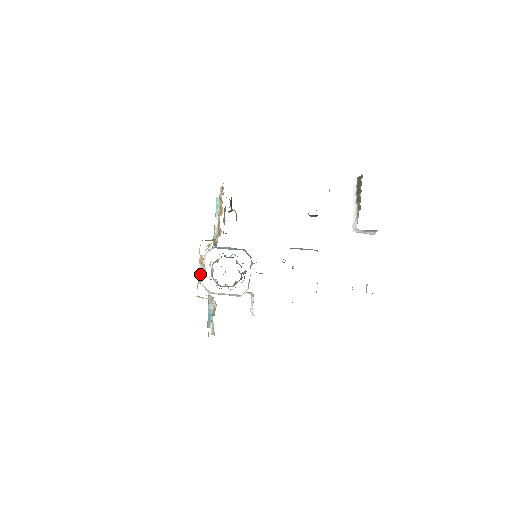
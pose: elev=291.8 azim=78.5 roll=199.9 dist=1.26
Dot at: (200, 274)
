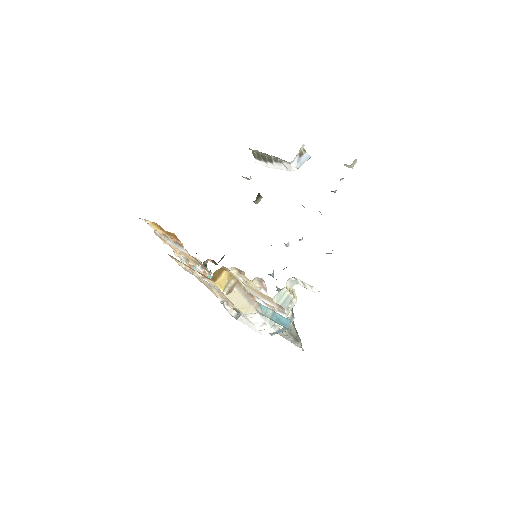
Dot at: (236, 316)
